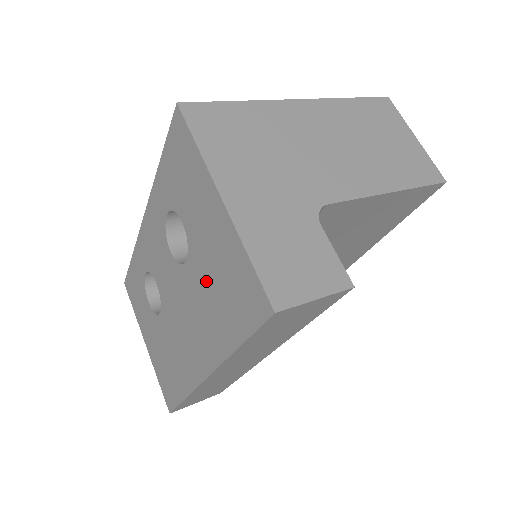
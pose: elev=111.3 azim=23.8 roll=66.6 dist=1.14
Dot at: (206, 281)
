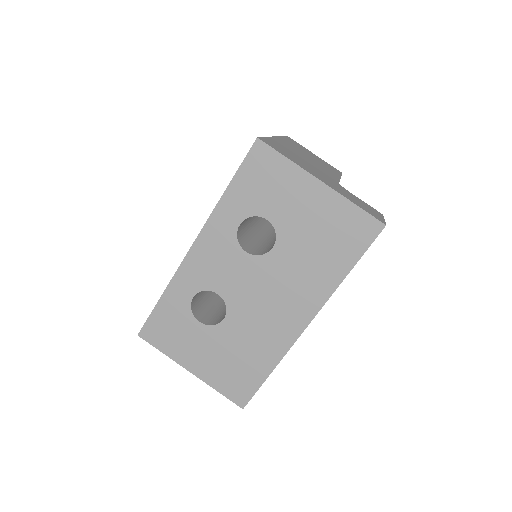
Dot at: (305, 247)
